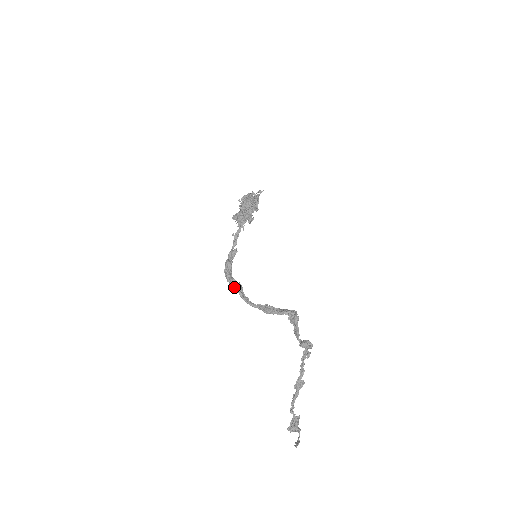
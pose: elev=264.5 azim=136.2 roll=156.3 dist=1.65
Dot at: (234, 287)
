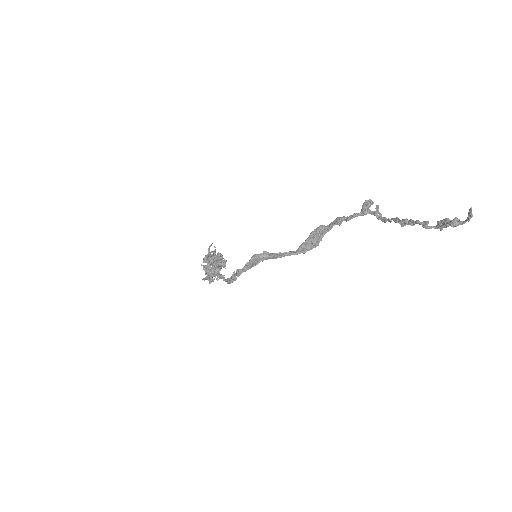
Dot at: (261, 254)
